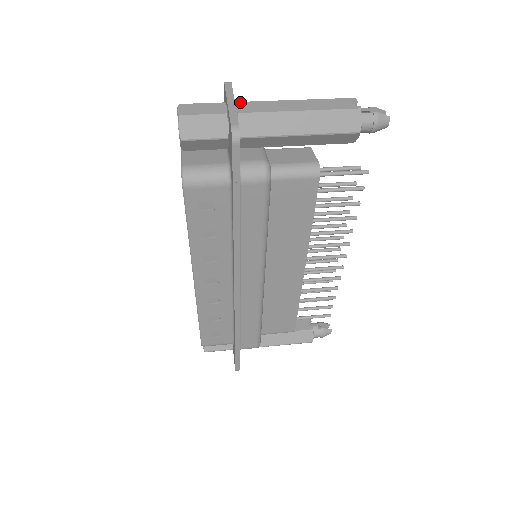
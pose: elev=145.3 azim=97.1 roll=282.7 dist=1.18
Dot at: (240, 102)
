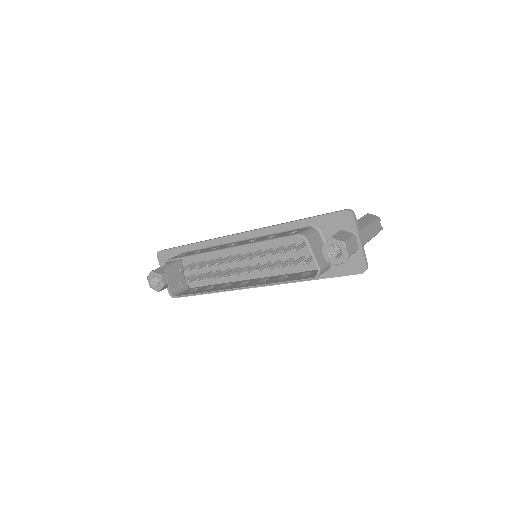
Dot at: occluded
